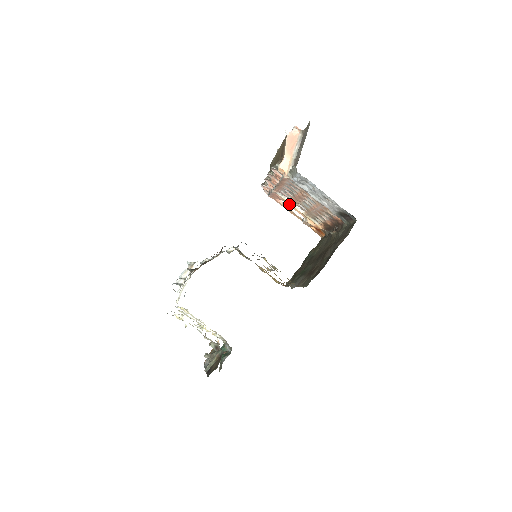
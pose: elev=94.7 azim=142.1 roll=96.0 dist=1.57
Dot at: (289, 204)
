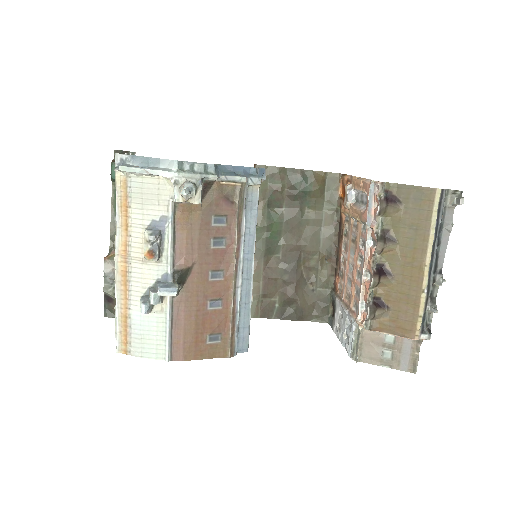
Dot at: (360, 213)
